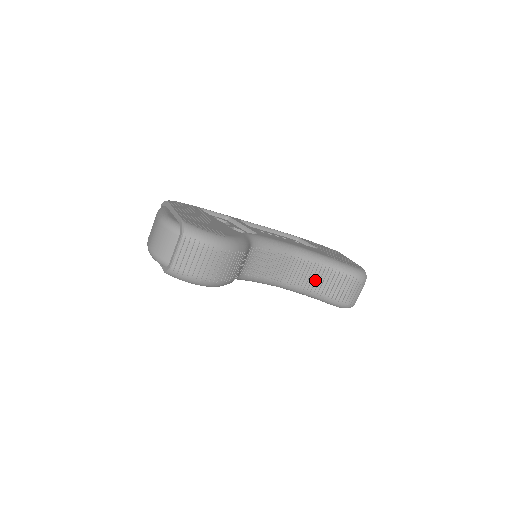
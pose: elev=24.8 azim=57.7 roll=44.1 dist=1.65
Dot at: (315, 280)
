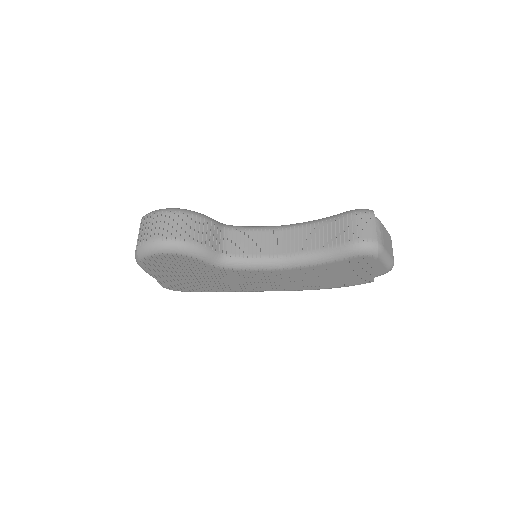
Dot at: (315, 240)
